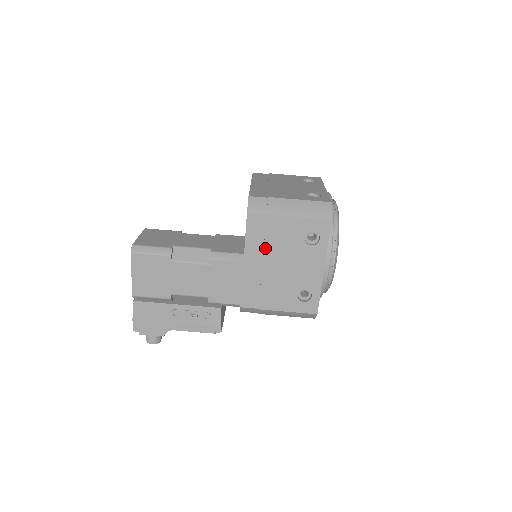
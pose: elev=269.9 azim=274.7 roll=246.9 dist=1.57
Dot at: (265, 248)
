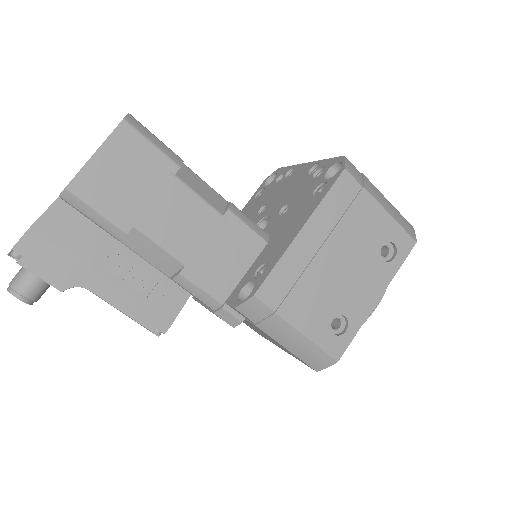
Dot at: (336, 228)
